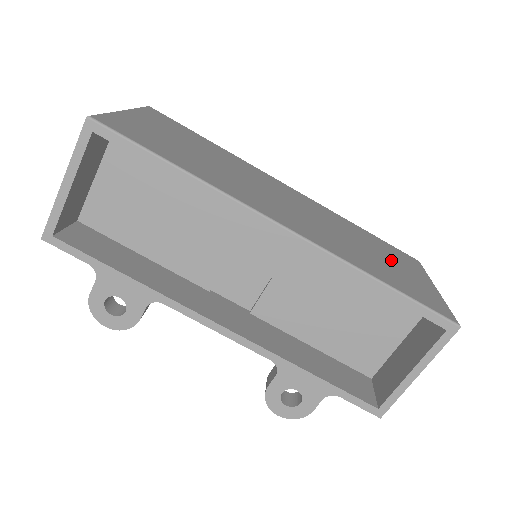
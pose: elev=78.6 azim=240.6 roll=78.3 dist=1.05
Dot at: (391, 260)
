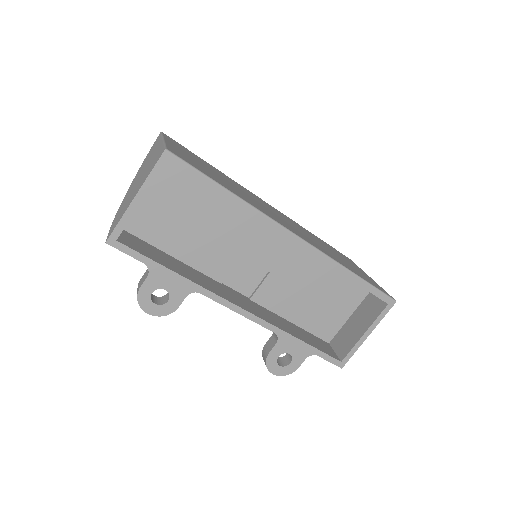
Dot at: (343, 258)
